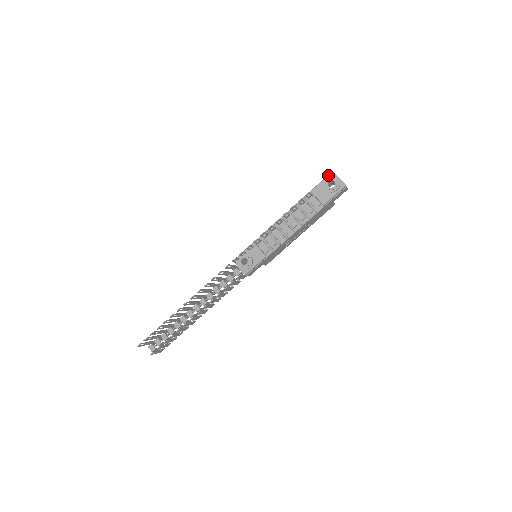
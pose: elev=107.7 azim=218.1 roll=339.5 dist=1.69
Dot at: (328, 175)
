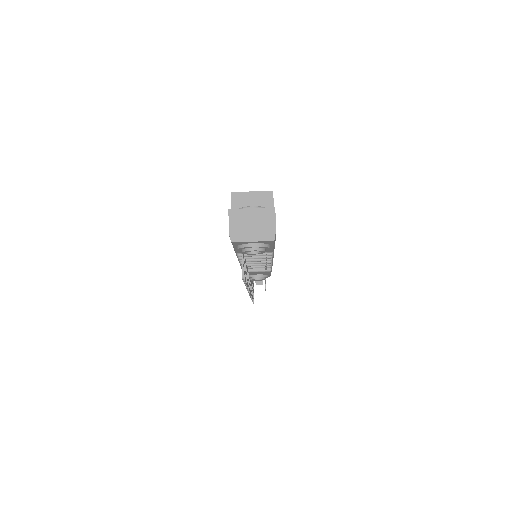
Dot at: occluded
